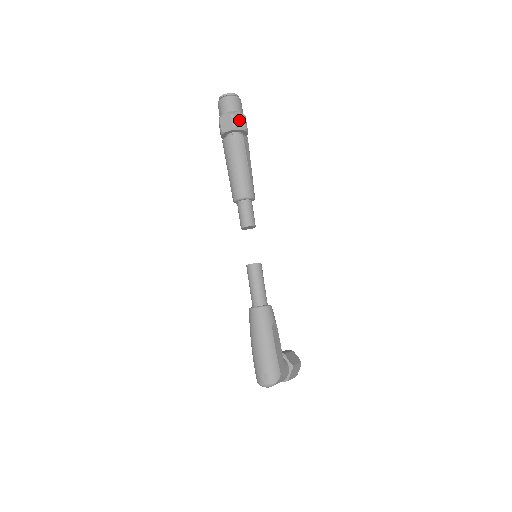
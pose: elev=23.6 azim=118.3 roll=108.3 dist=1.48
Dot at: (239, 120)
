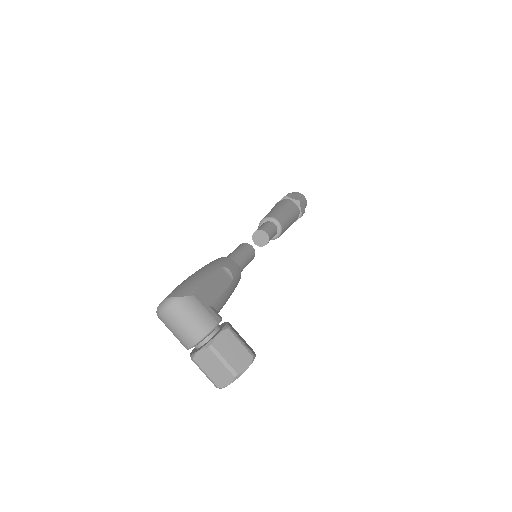
Dot at: (294, 196)
